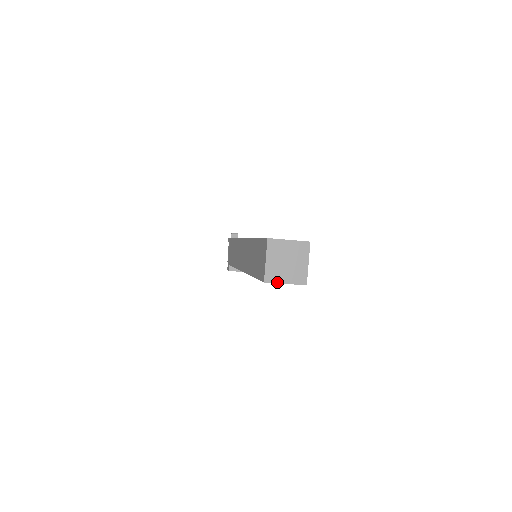
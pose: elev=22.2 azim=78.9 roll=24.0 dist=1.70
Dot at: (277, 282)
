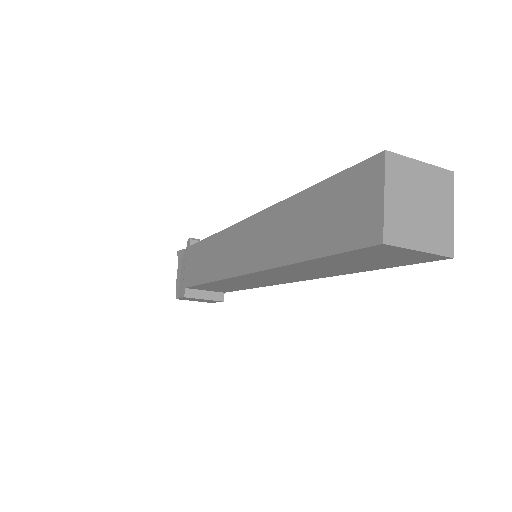
Dot at: (406, 245)
